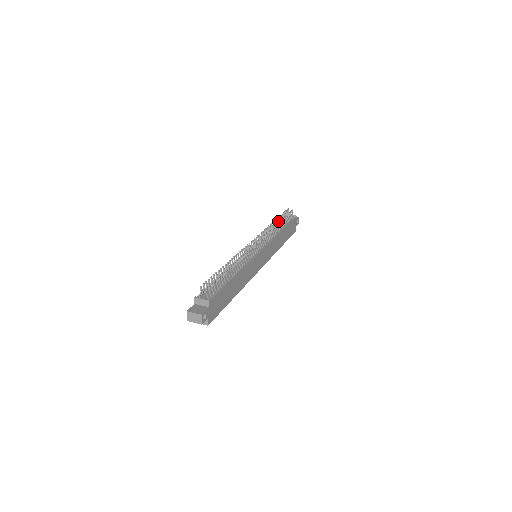
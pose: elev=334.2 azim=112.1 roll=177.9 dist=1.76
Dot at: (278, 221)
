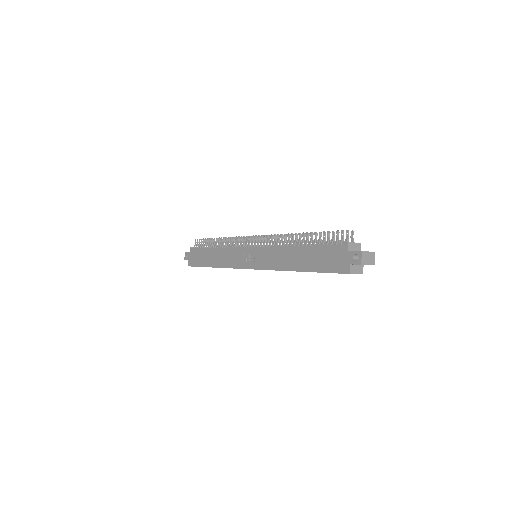
Dot at: occluded
